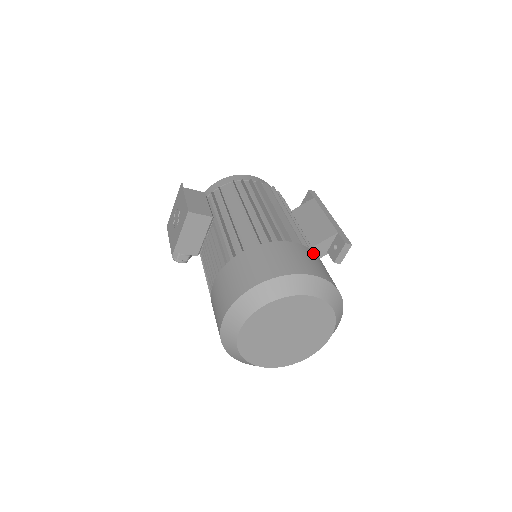
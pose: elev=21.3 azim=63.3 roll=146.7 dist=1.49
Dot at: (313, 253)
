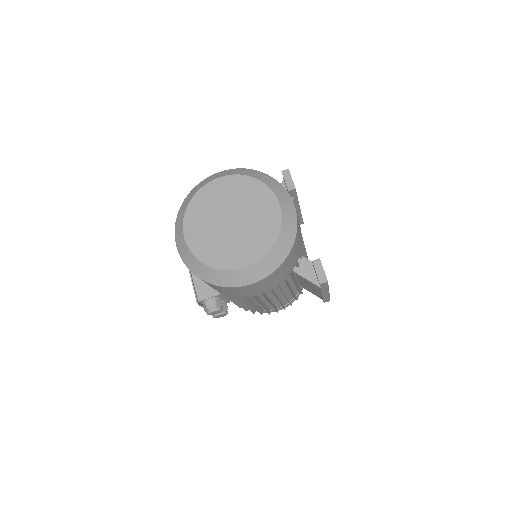
Dot at: occluded
